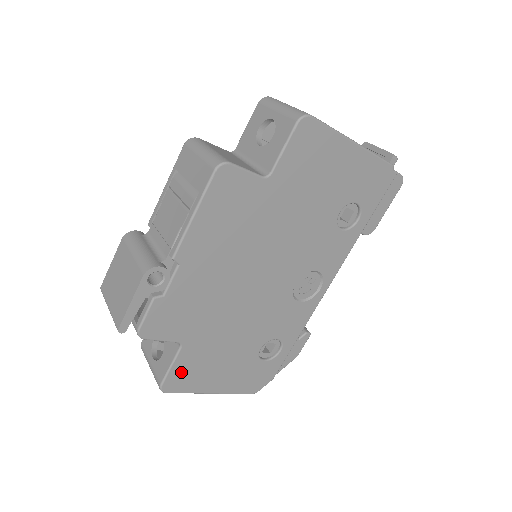
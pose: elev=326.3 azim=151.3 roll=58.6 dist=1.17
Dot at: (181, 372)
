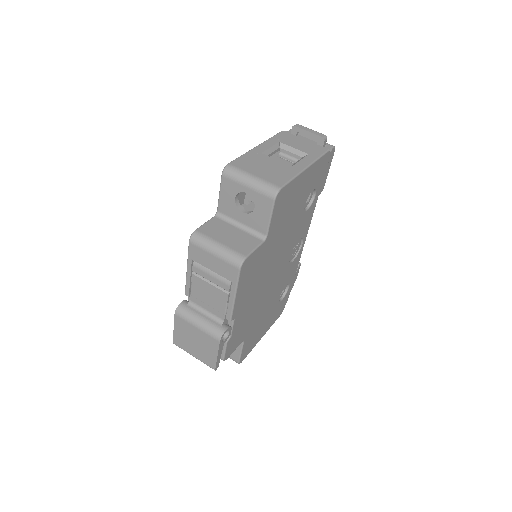
Dot at: (246, 348)
